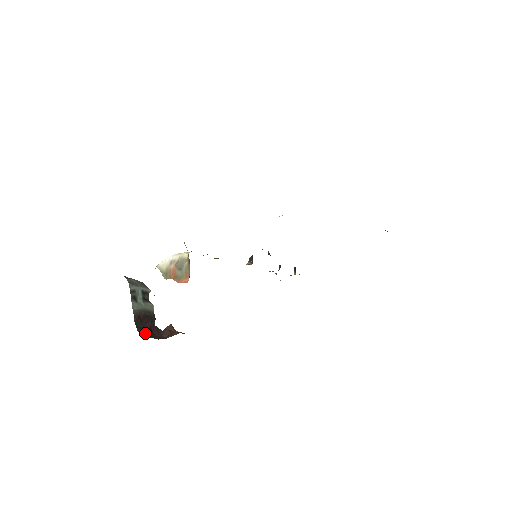
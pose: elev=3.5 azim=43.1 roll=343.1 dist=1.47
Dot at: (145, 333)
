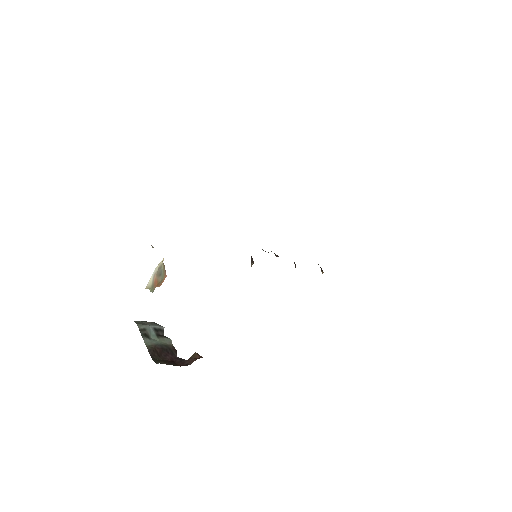
Dot at: (164, 363)
